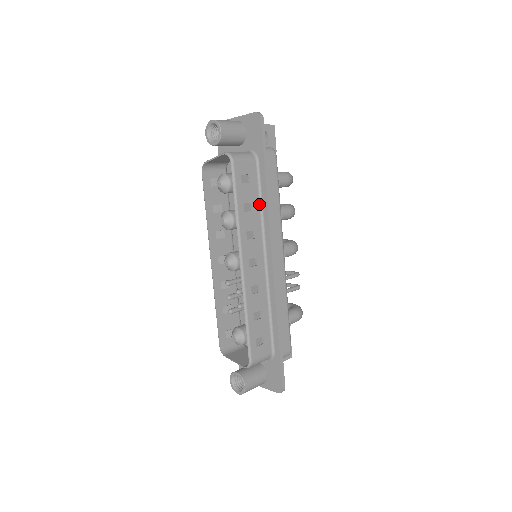
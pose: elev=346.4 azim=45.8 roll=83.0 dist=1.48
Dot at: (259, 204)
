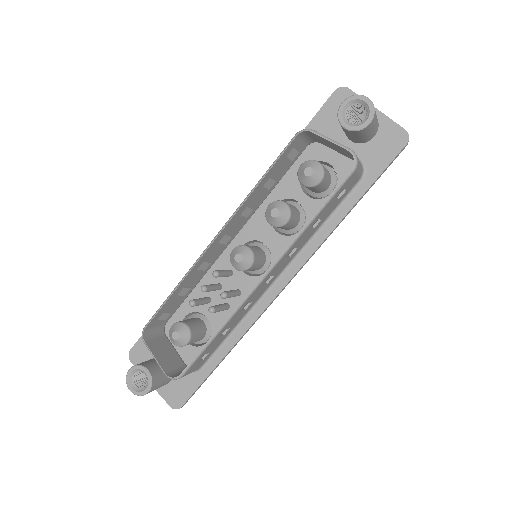
Dot at: (322, 223)
